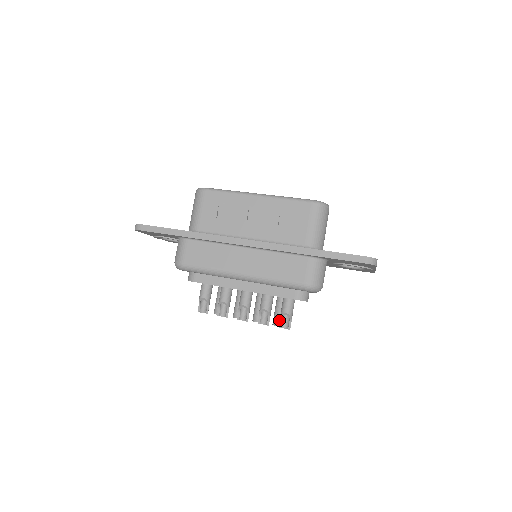
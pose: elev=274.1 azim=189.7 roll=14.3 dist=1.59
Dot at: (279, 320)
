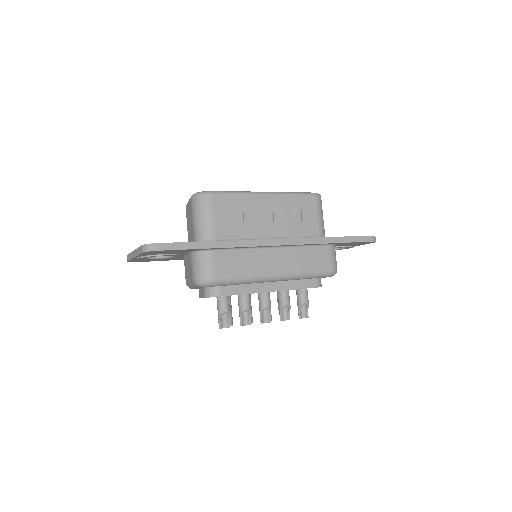
Dot at: occluded
